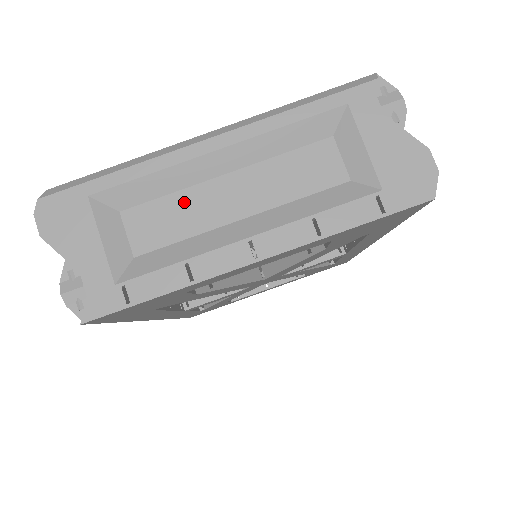
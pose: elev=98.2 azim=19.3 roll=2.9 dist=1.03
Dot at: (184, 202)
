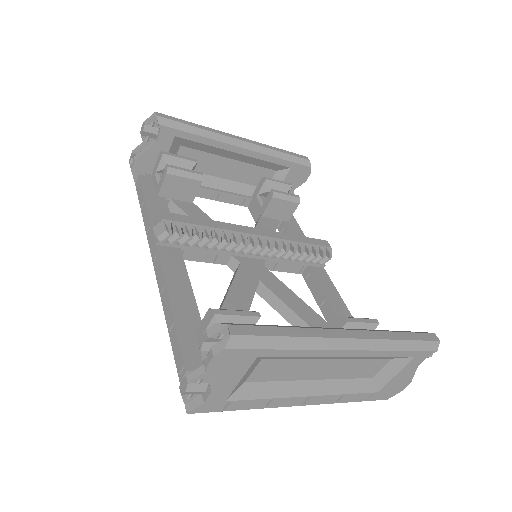
Dot at: (299, 365)
